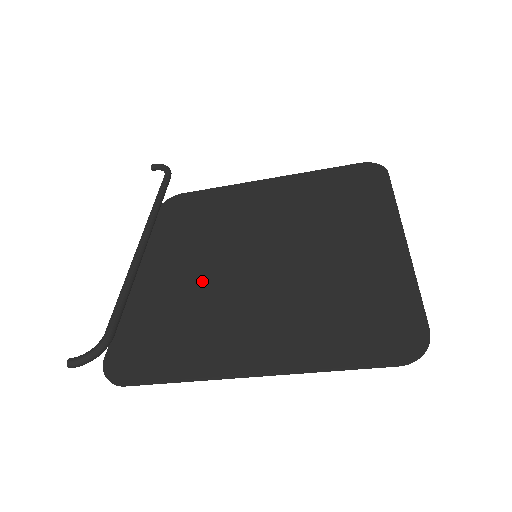
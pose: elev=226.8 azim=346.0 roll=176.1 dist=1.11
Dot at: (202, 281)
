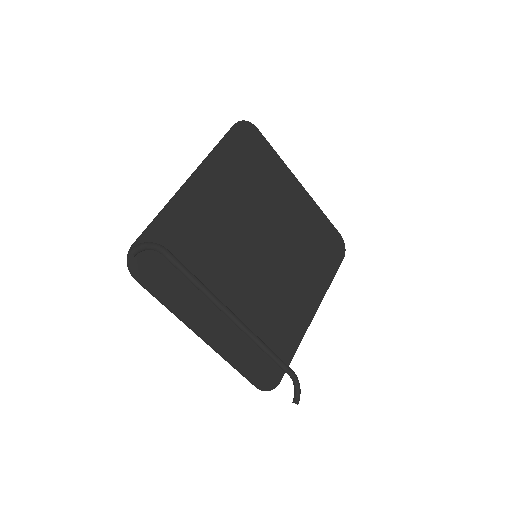
Dot at: (249, 300)
